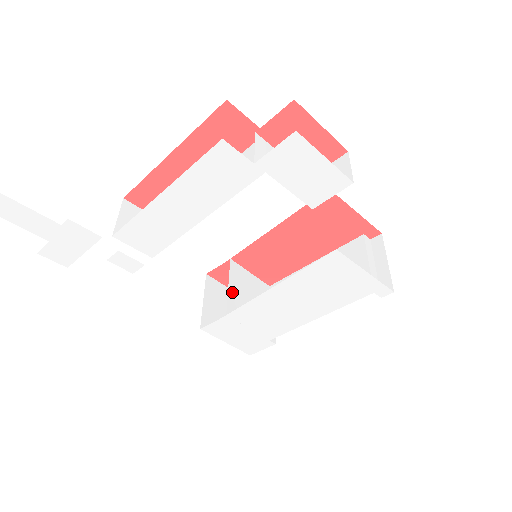
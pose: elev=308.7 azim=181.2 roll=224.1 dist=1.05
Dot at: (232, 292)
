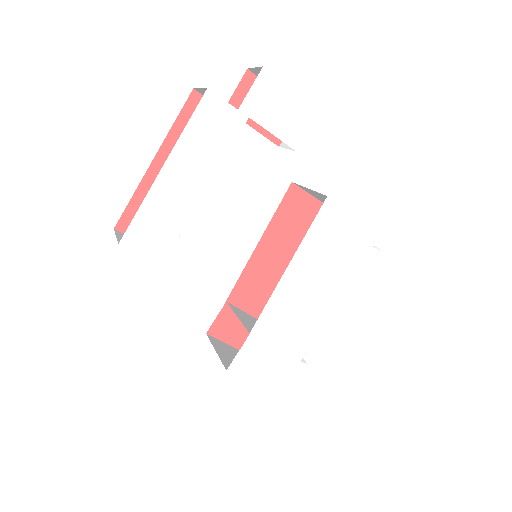
Dot at: (243, 321)
